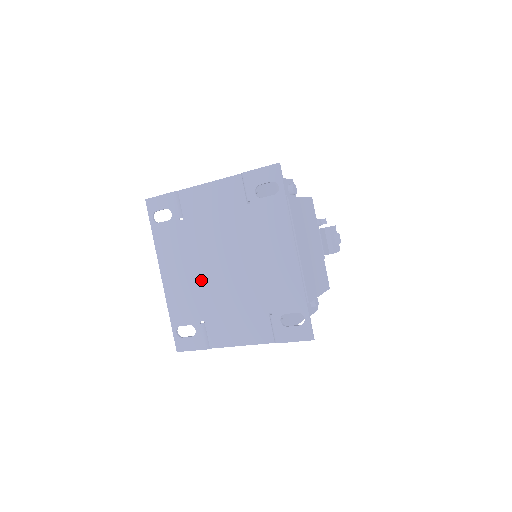
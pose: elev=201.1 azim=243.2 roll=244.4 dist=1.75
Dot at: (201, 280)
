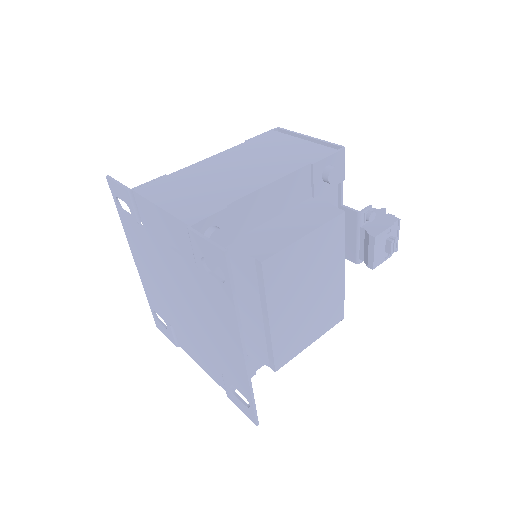
Dot at: (164, 294)
